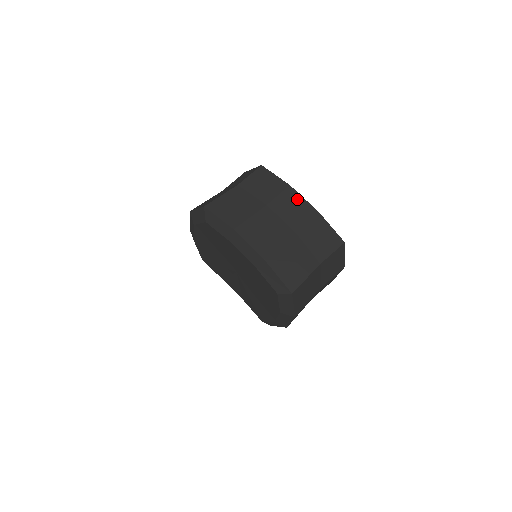
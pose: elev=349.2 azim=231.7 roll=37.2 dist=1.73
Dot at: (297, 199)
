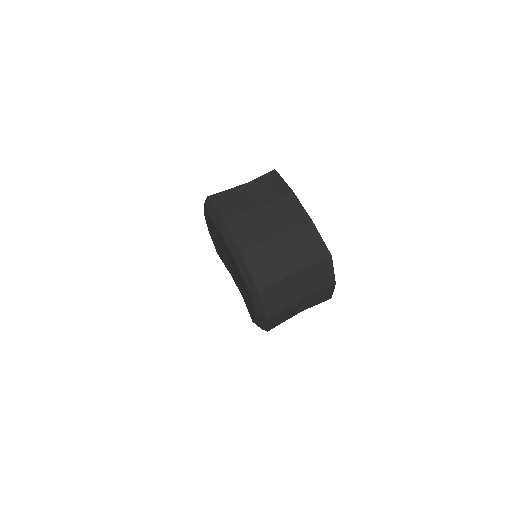
Dot at: (295, 205)
